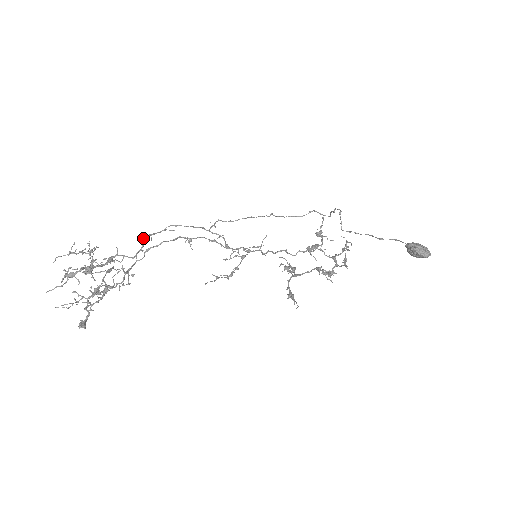
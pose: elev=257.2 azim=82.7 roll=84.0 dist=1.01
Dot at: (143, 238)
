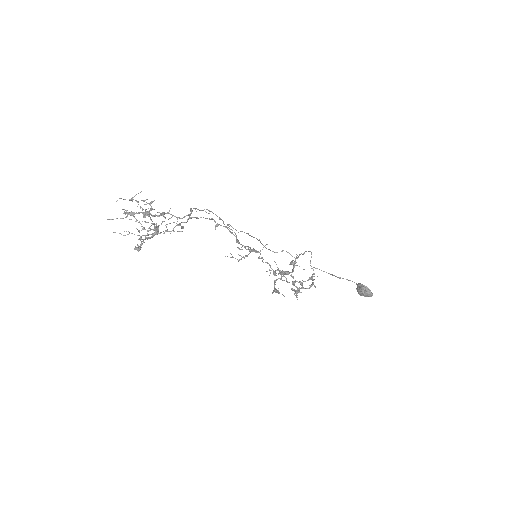
Dot at: (191, 208)
